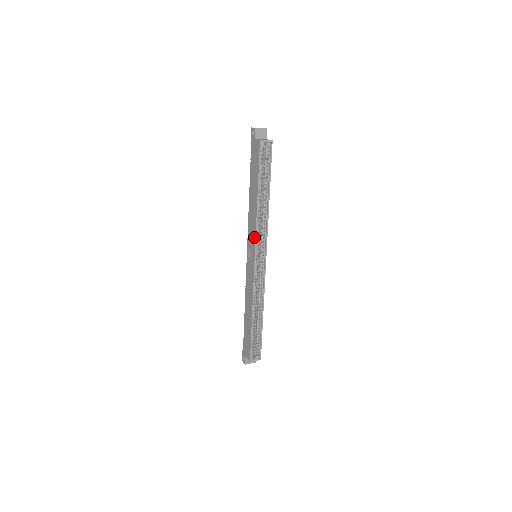
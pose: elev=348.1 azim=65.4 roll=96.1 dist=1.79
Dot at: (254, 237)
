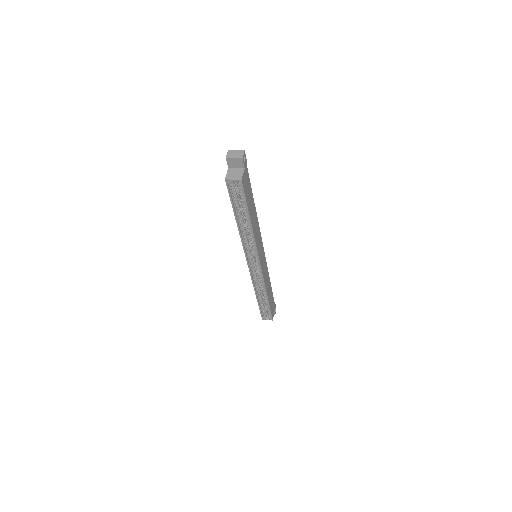
Dot at: (244, 249)
